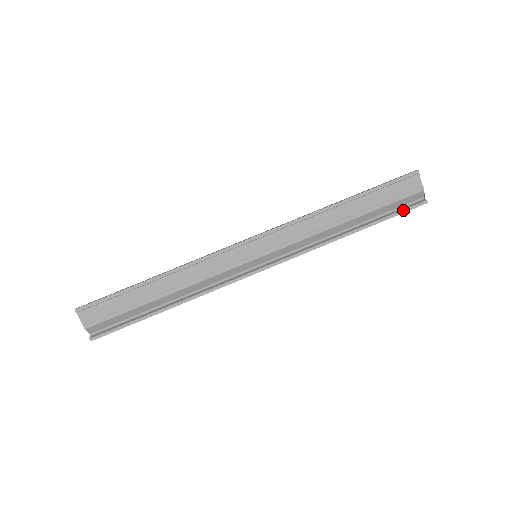
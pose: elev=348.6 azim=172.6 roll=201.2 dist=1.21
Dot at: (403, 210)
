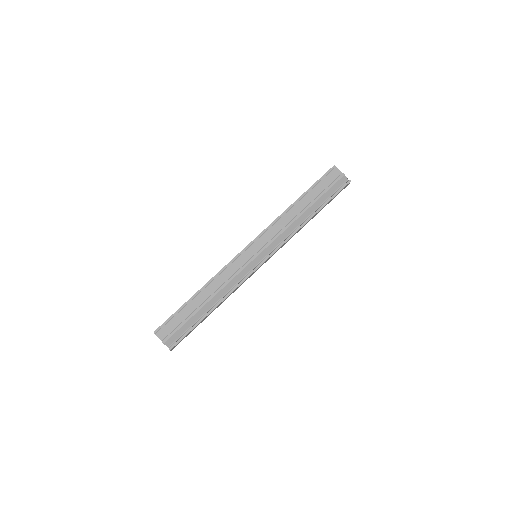
Dot at: (337, 191)
